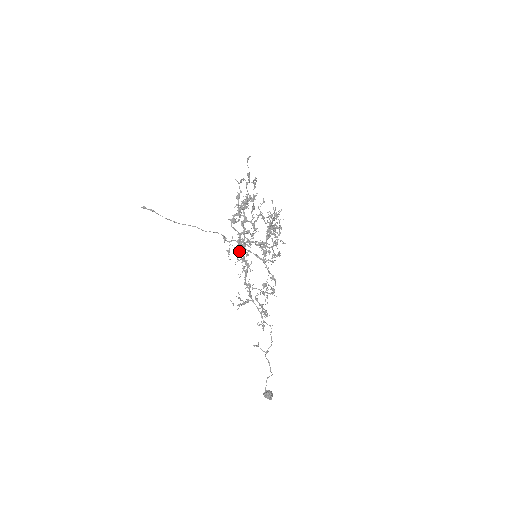
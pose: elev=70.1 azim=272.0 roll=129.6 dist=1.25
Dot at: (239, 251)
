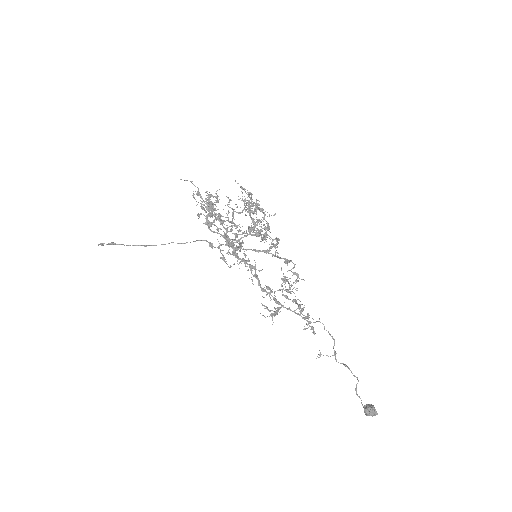
Dot at: (235, 256)
